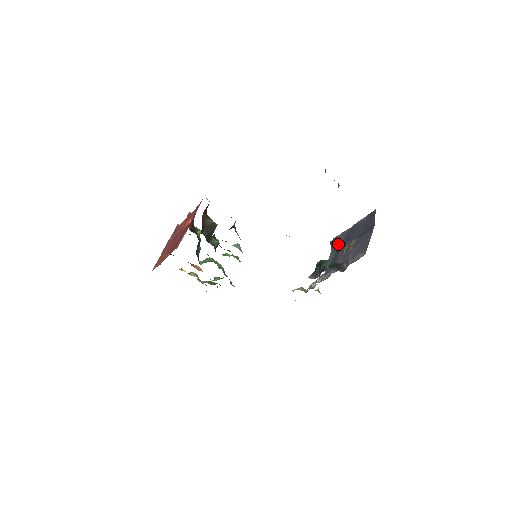
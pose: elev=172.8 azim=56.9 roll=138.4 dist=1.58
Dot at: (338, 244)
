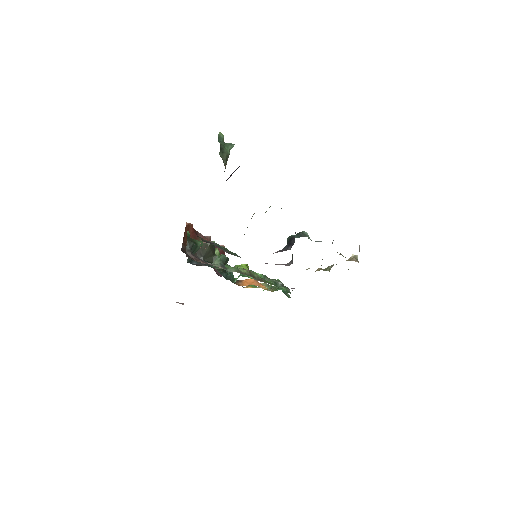
Dot at: occluded
